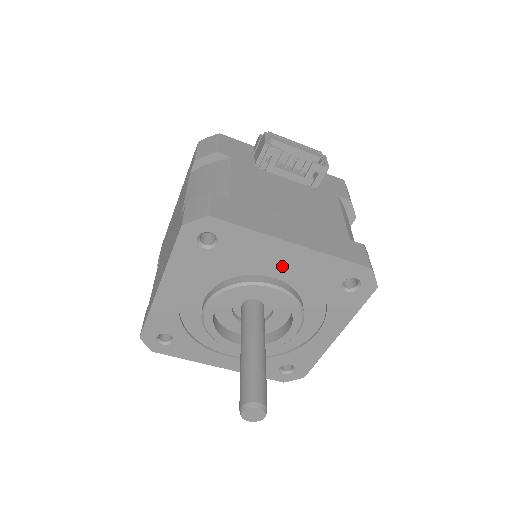
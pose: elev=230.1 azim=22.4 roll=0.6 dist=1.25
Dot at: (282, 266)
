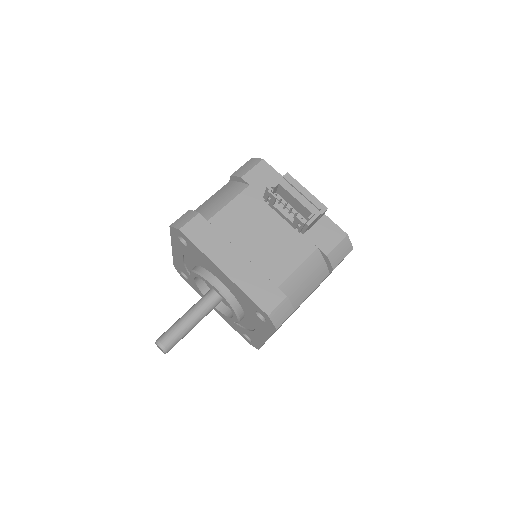
Dot at: occluded
